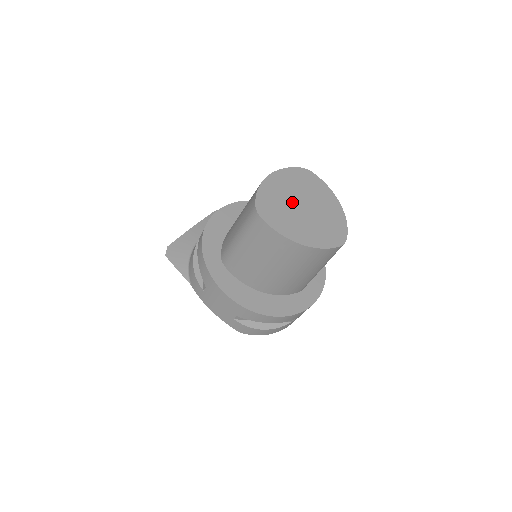
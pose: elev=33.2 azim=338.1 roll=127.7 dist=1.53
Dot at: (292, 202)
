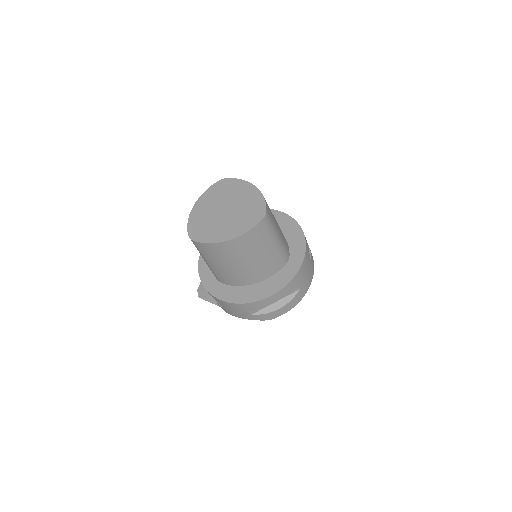
Dot at: (215, 213)
